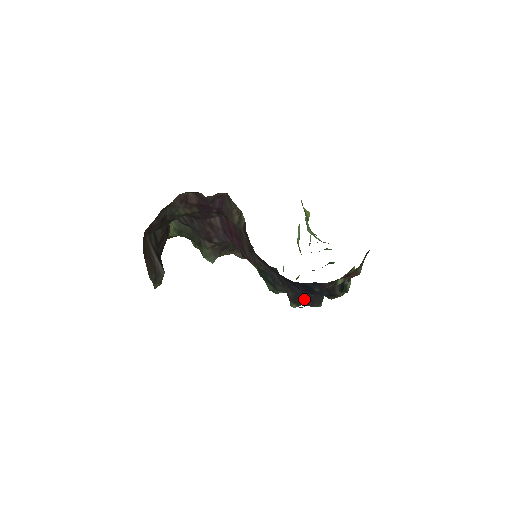
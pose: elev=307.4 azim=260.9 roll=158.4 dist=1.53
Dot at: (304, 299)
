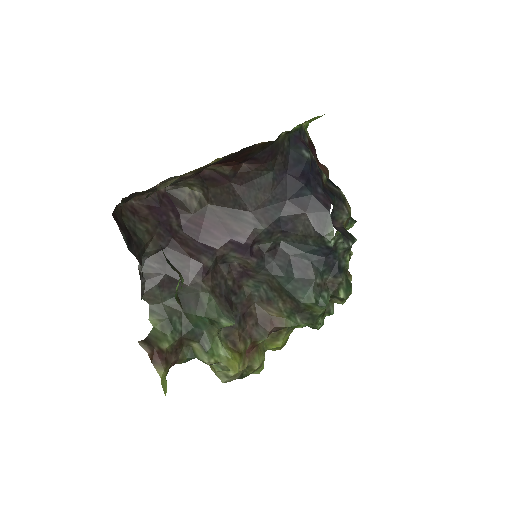
Dot at: (322, 204)
